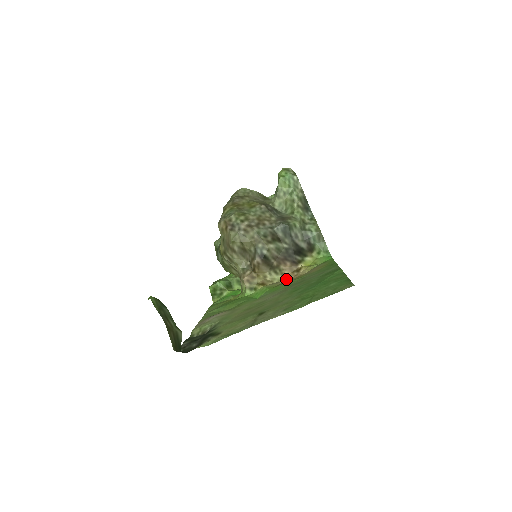
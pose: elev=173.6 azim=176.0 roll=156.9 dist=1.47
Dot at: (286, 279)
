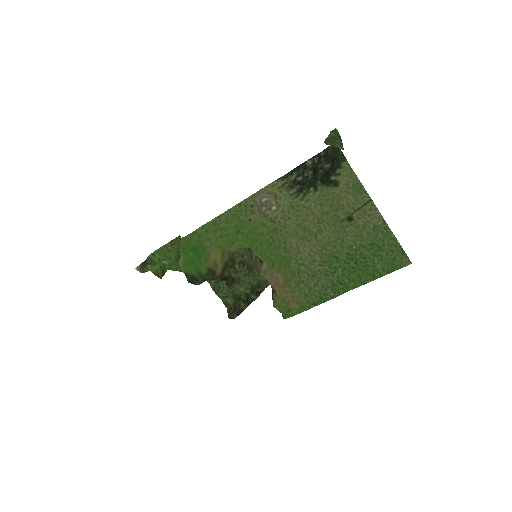
Dot at: (271, 281)
